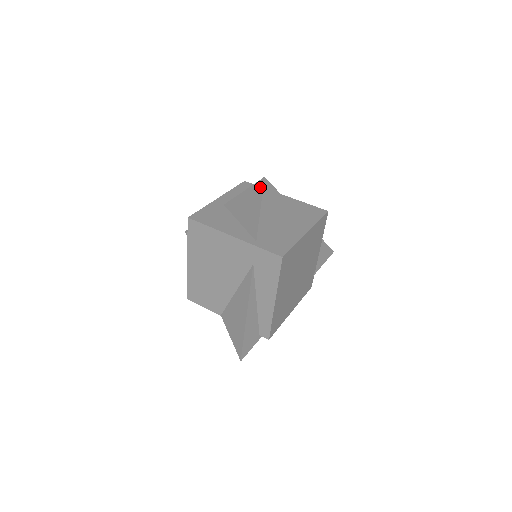
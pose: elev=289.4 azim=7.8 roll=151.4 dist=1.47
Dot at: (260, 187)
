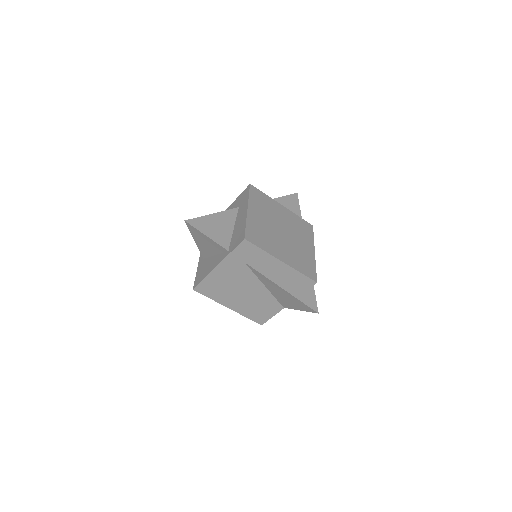
Dot at: (191, 228)
